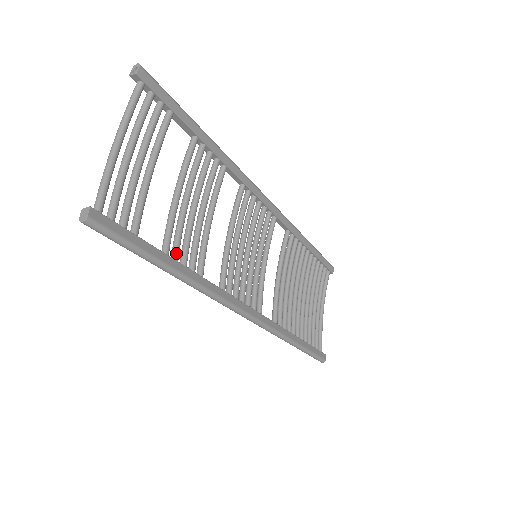
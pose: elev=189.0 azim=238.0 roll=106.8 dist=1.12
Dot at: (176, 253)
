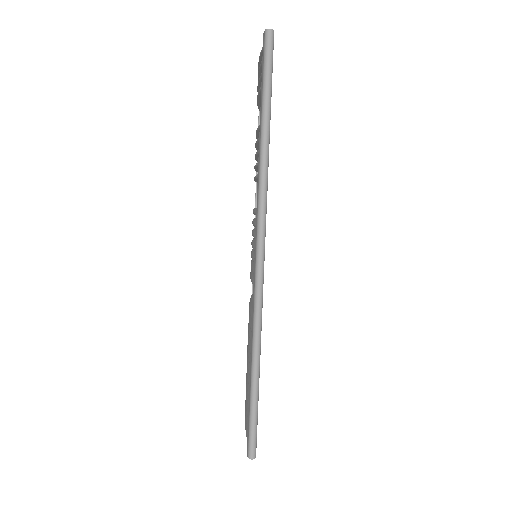
Dot at: occluded
